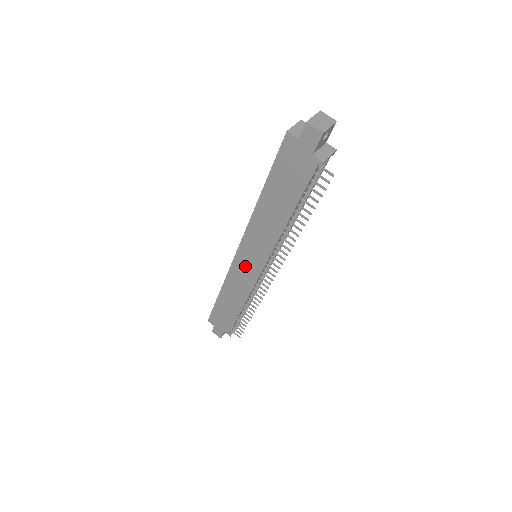
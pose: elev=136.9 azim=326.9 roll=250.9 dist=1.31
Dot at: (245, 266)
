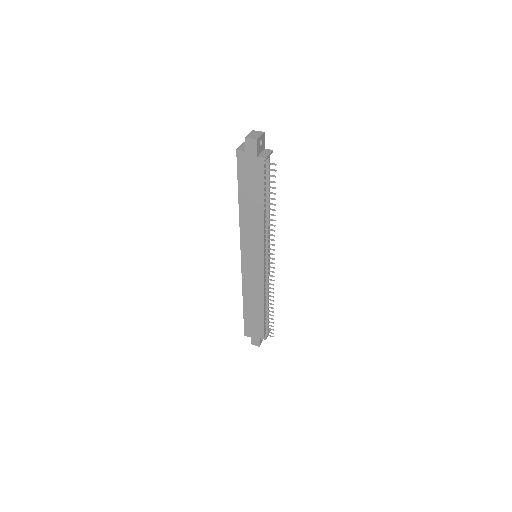
Dot at: (251, 266)
